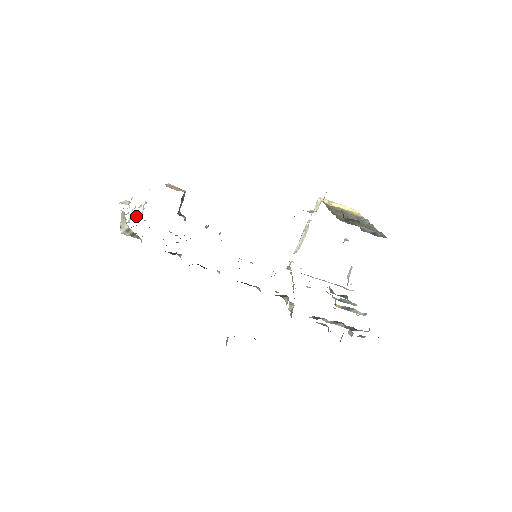
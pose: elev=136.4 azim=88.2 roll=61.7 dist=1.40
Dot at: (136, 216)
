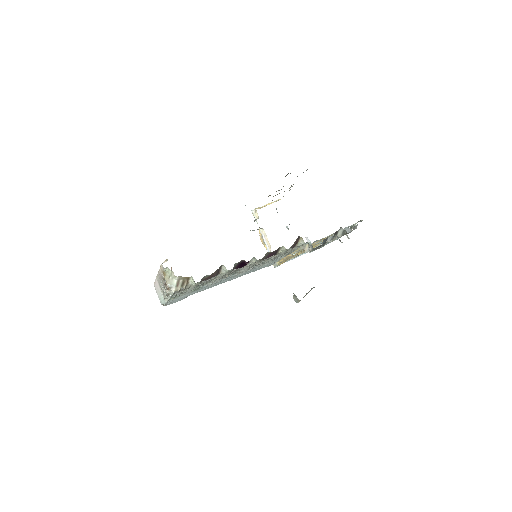
Dot at: (165, 296)
